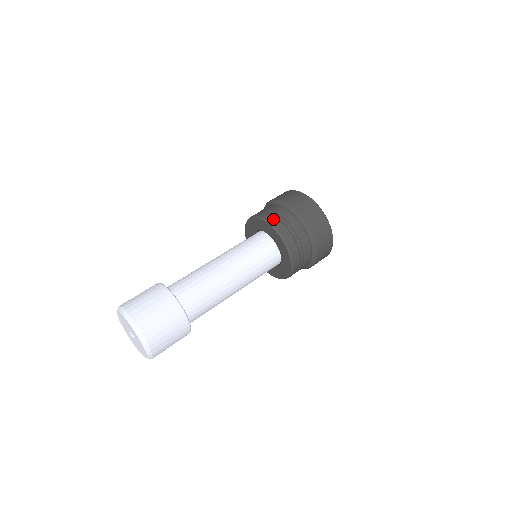
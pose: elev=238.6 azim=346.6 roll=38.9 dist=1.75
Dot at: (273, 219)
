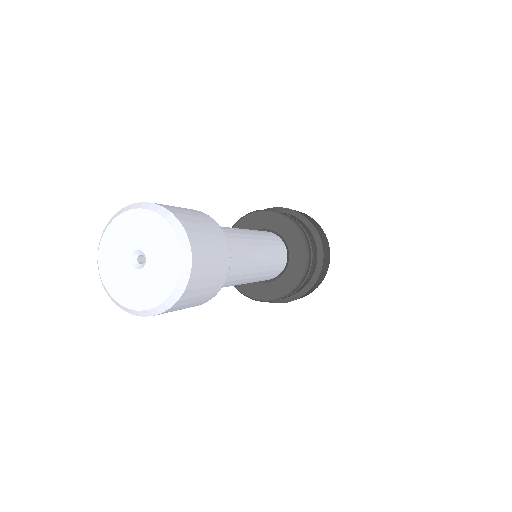
Dot at: occluded
